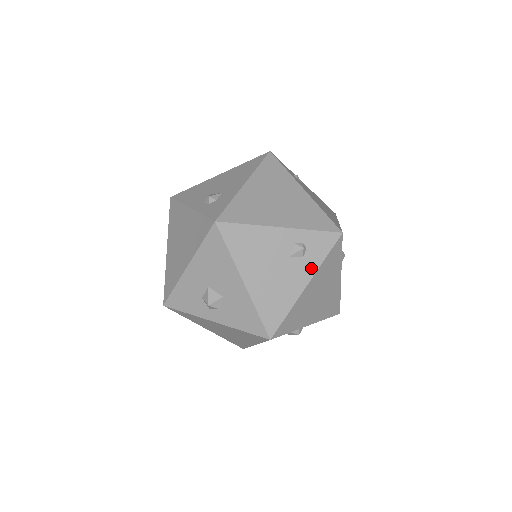
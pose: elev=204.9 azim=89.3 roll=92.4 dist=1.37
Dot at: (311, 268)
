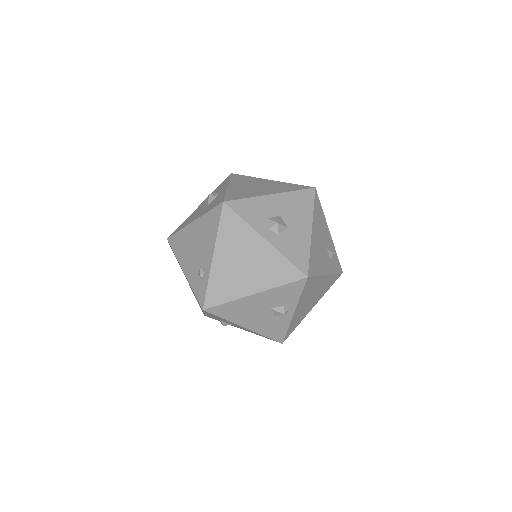
Dot at: (331, 269)
